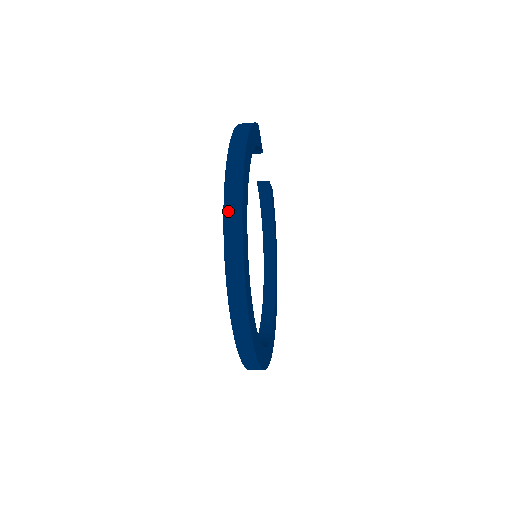
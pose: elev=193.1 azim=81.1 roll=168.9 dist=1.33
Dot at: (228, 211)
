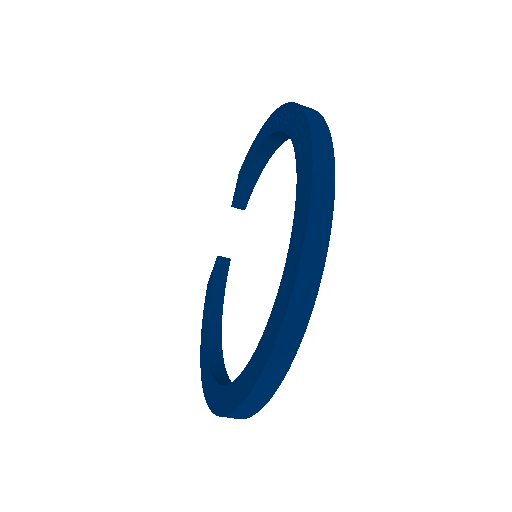
Dot at: (302, 105)
